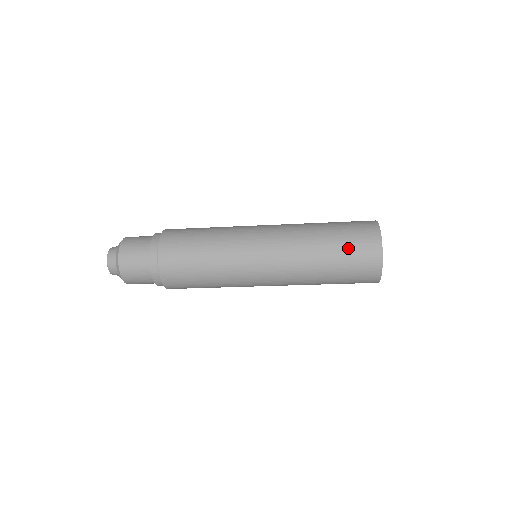
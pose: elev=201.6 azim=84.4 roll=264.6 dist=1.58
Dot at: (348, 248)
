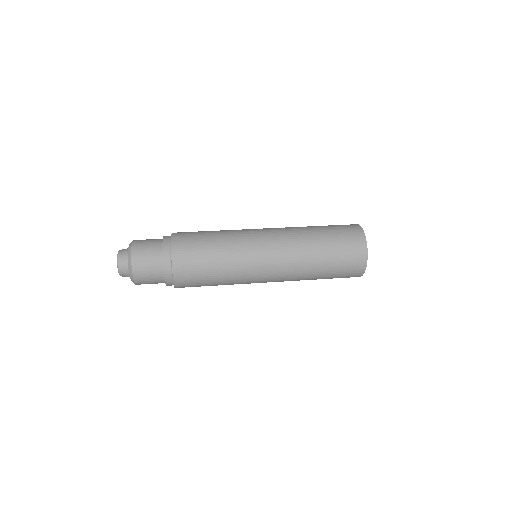
Dot at: (339, 270)
